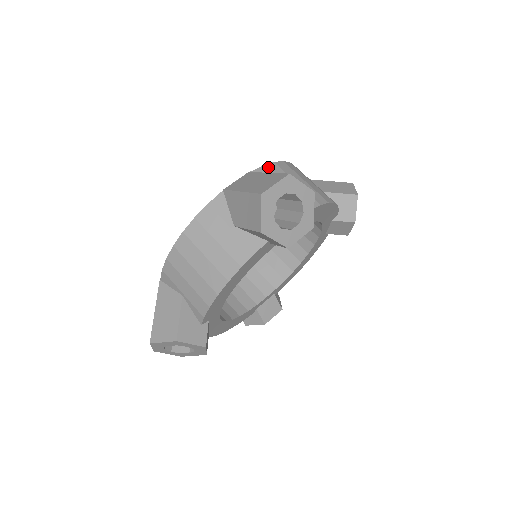
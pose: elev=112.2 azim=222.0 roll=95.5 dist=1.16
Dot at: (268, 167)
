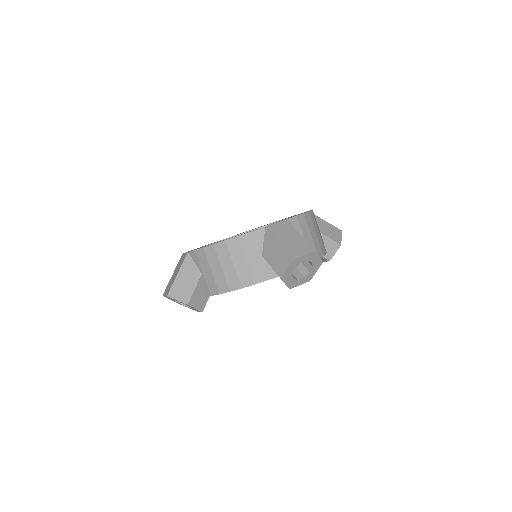
Dot at: (299, 218)
